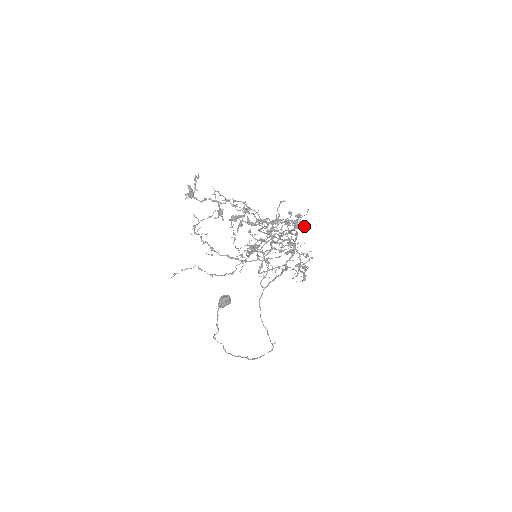
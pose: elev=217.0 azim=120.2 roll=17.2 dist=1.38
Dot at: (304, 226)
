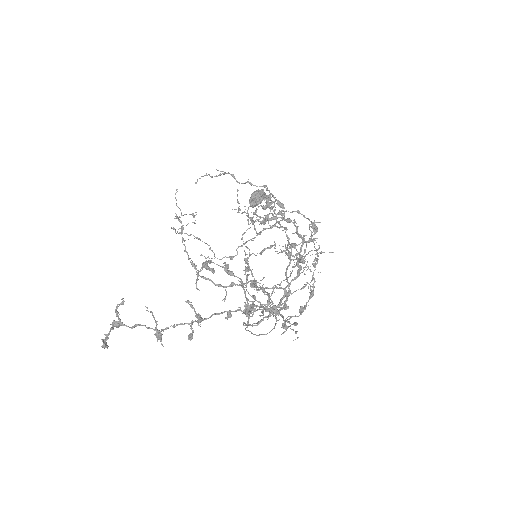
Dot at: occluded
